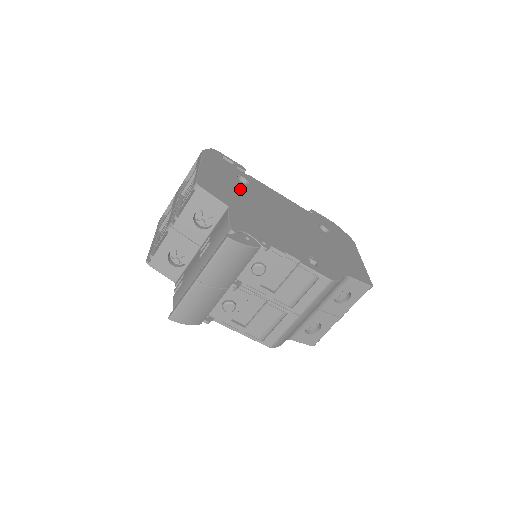
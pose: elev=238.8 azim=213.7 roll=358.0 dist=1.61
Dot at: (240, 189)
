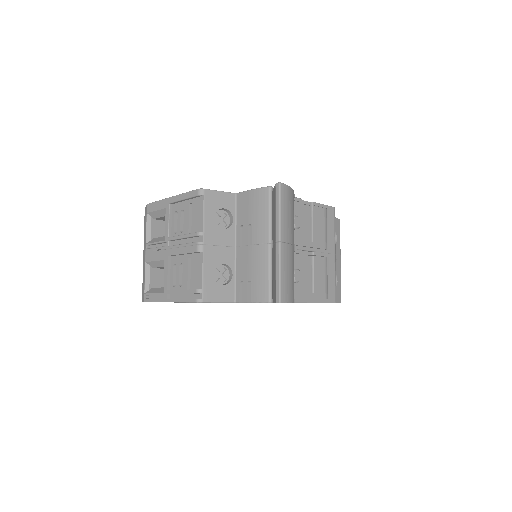
Dot at: occluded
